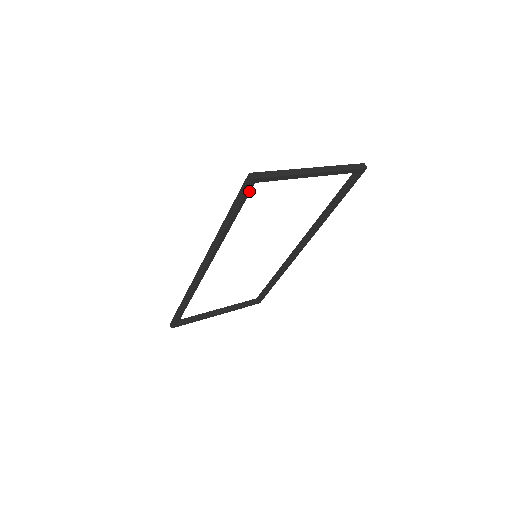
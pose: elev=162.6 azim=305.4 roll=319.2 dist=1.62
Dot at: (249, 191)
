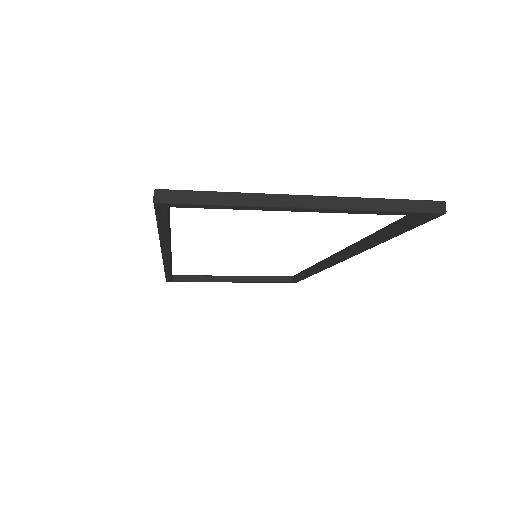
Dot at: (165, 213)
